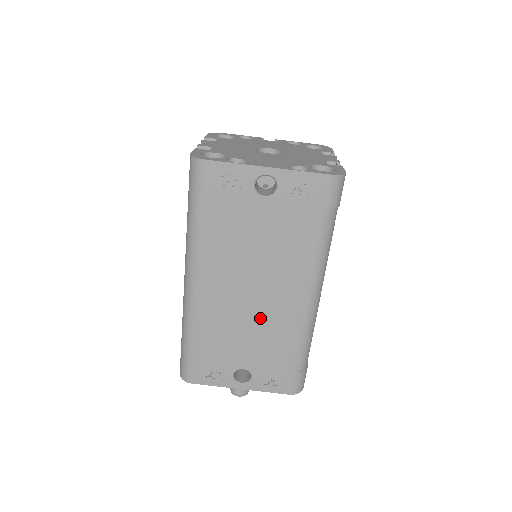
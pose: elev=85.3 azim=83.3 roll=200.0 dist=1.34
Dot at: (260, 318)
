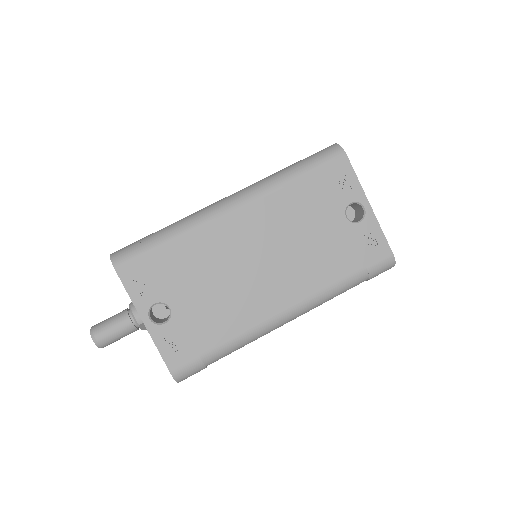
Dot at: (238, 286)
